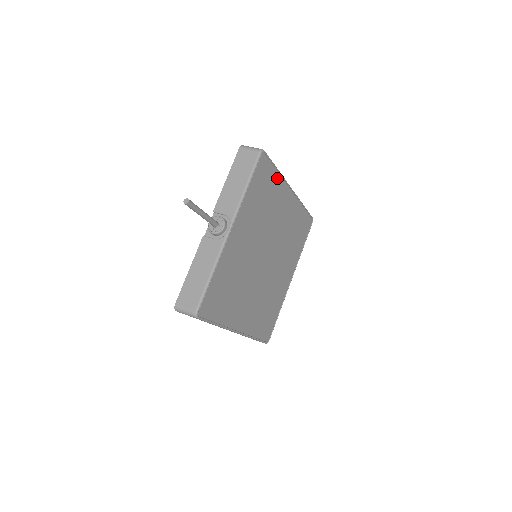
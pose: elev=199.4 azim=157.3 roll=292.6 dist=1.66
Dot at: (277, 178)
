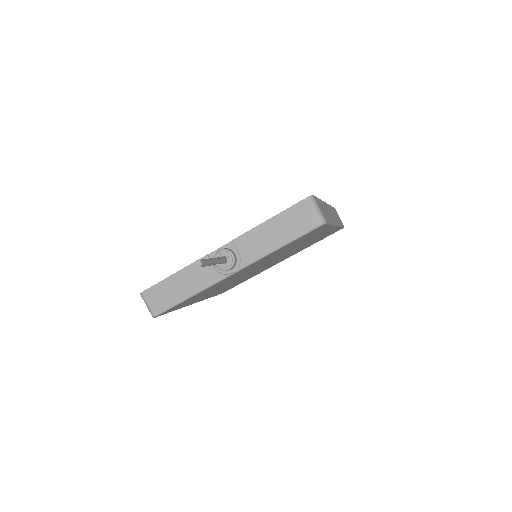
Dot at: (325, 228)
